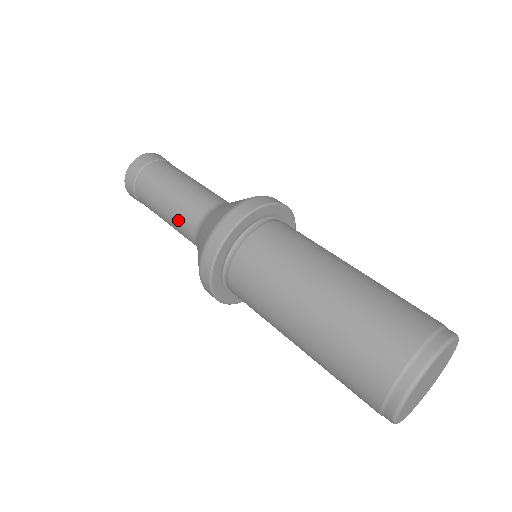
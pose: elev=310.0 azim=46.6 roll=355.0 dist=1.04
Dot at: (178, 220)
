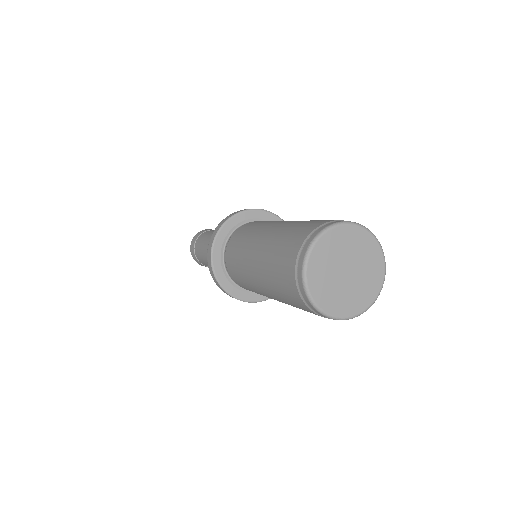
Dot at: occluded
